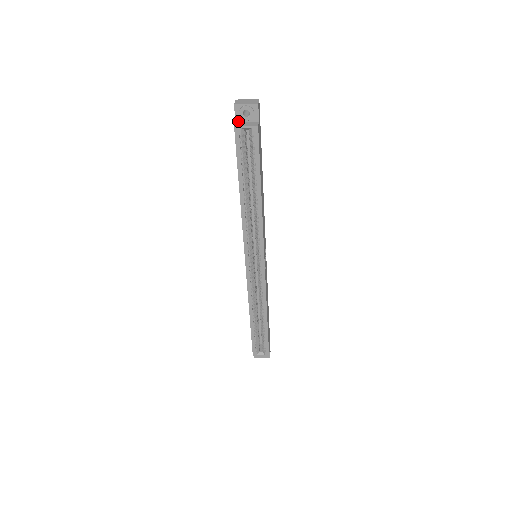
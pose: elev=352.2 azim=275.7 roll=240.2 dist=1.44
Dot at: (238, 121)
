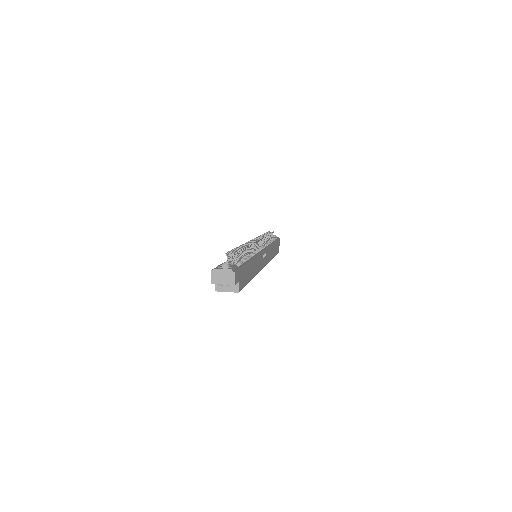
Dot at: occluded
